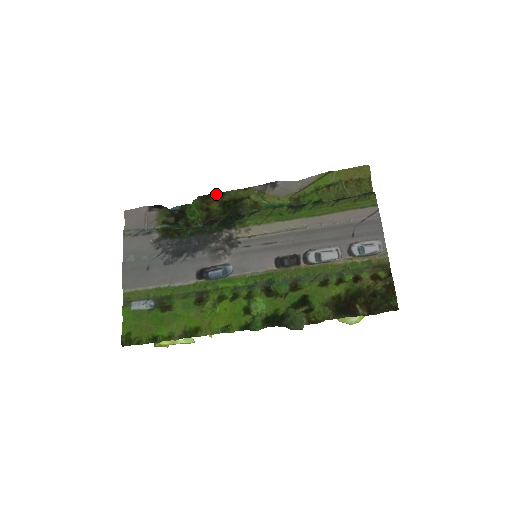
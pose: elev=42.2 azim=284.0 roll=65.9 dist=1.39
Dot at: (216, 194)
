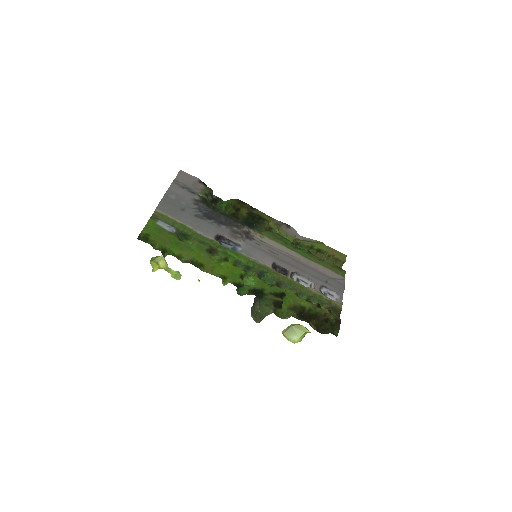
Dot at: (249, 205)
